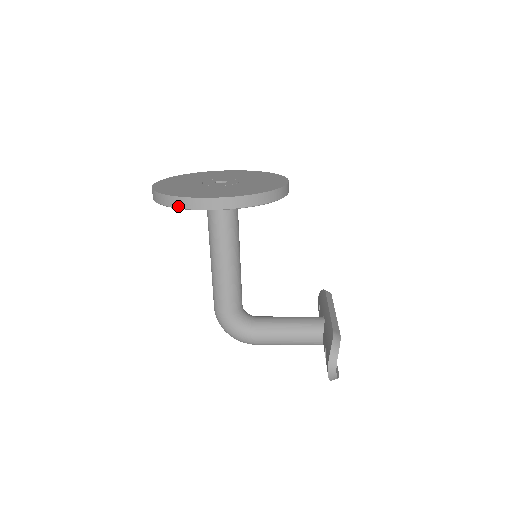
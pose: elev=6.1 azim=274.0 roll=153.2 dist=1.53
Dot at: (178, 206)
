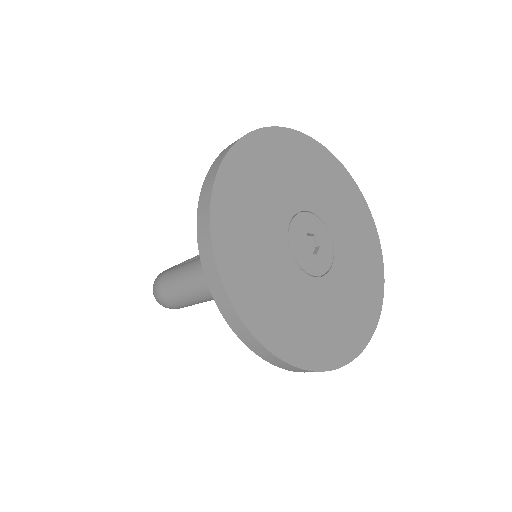
Dot at: occluded
